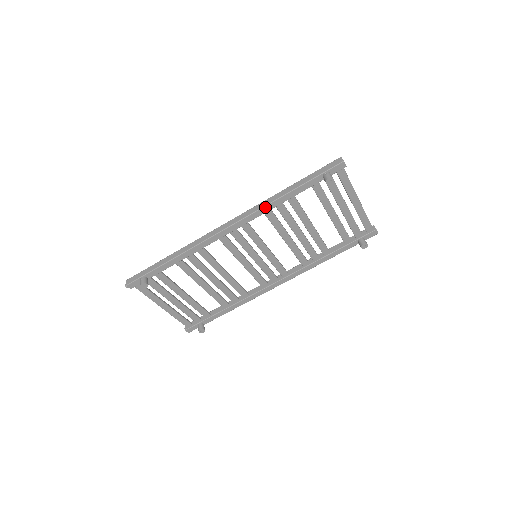
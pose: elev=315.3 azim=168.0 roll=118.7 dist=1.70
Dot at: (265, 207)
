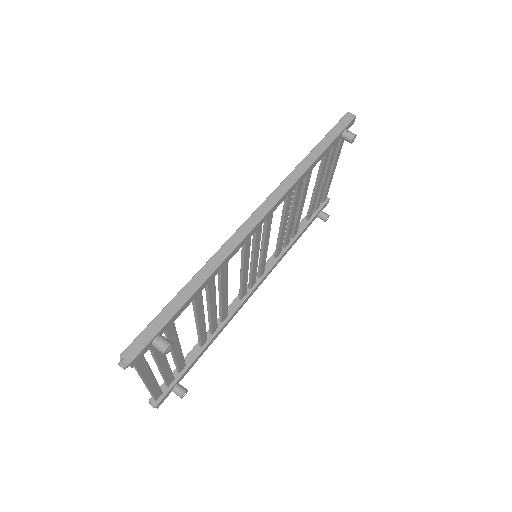
Dot at: (297, 181)
